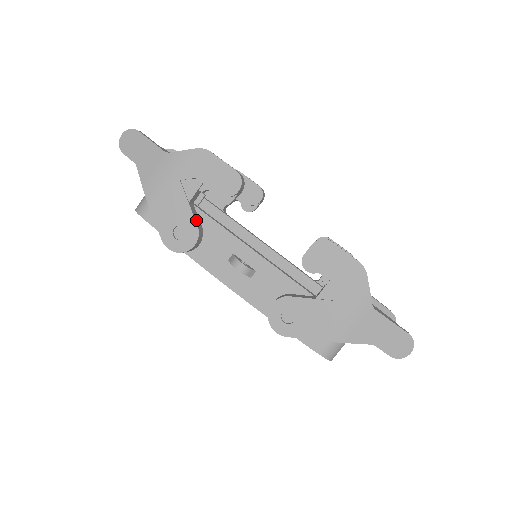
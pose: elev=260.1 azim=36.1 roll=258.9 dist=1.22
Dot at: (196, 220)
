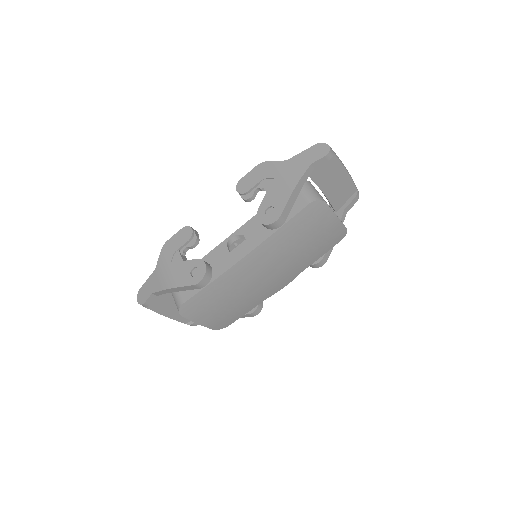
Dot at: (194, 260)
